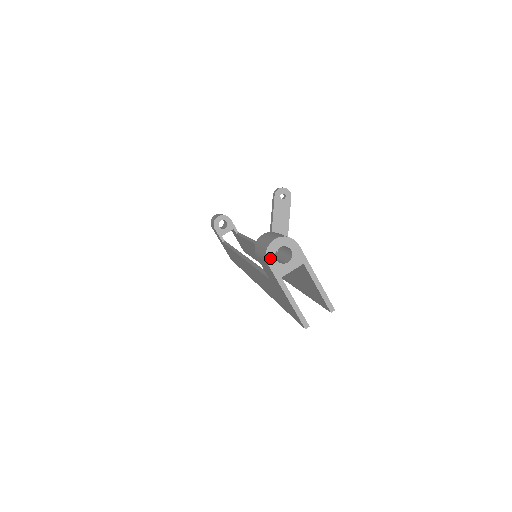
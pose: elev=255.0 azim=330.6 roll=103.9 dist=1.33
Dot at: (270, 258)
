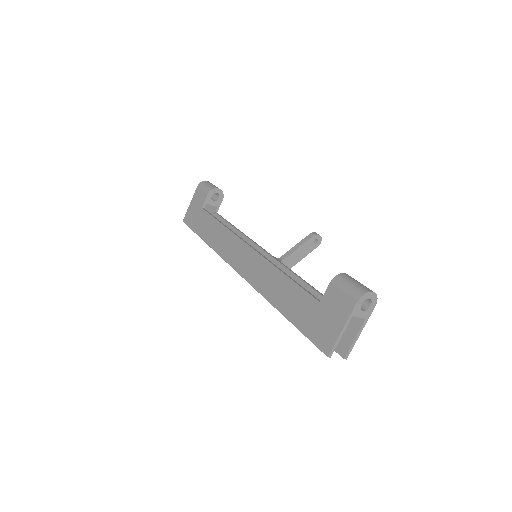
Dot at: (361, 300)
